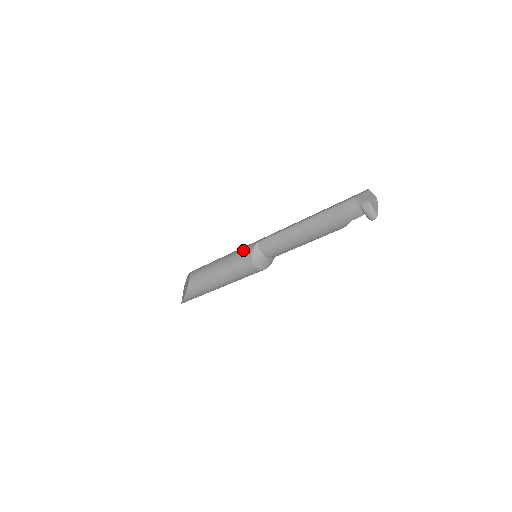
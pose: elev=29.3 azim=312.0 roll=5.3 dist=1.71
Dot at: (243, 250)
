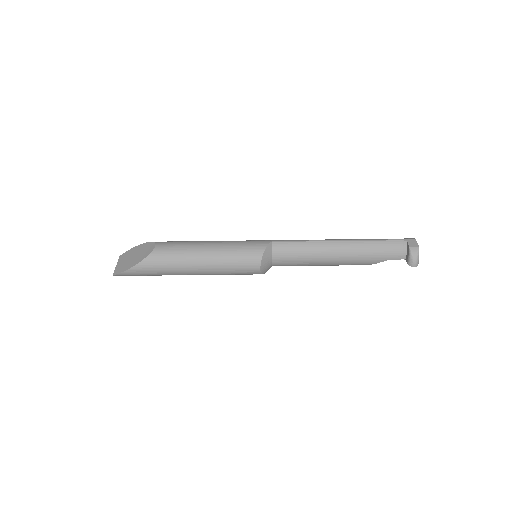
Dot at: (251, 242)
